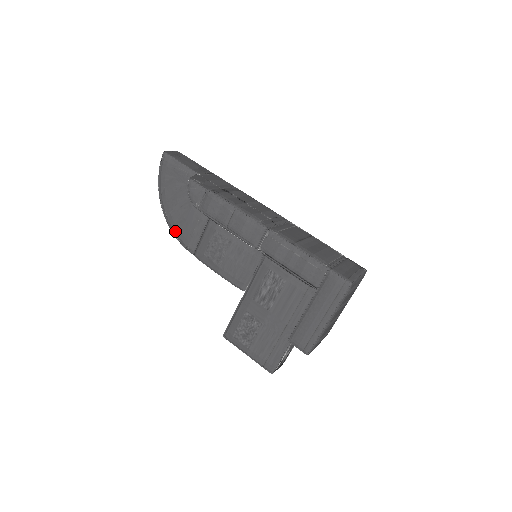
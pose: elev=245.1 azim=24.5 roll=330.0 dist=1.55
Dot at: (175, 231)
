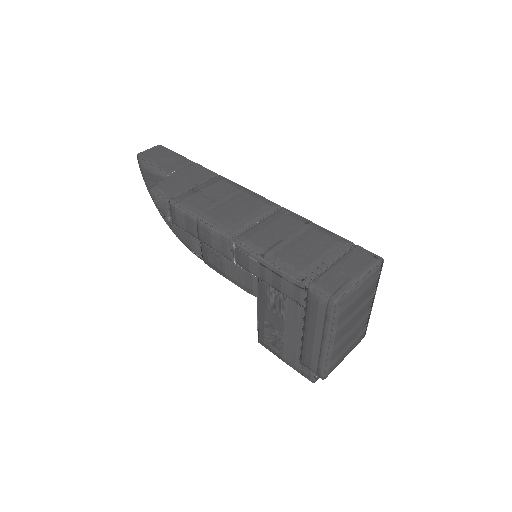
Dot at: (179, 238)
